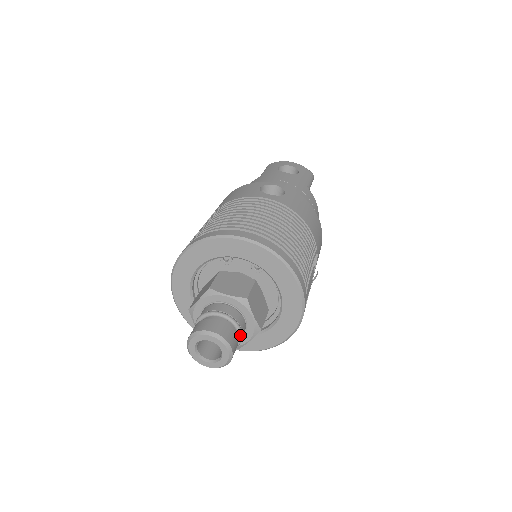
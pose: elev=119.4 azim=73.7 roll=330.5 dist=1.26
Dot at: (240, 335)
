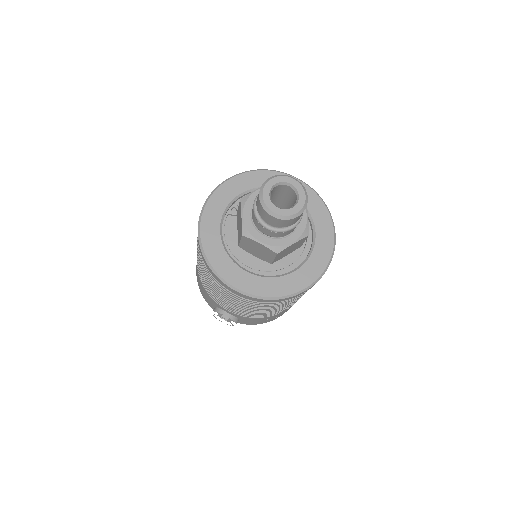
Dot at: occluded
